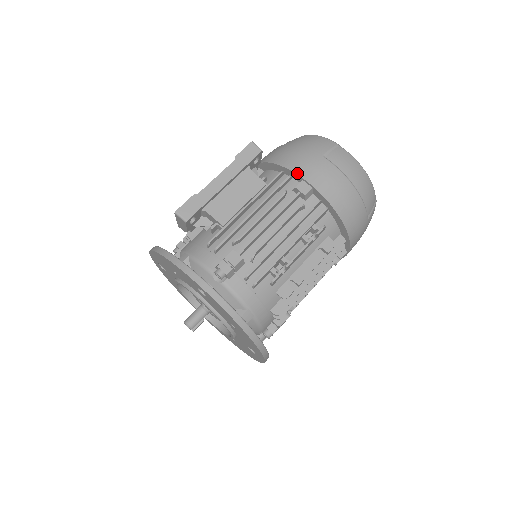
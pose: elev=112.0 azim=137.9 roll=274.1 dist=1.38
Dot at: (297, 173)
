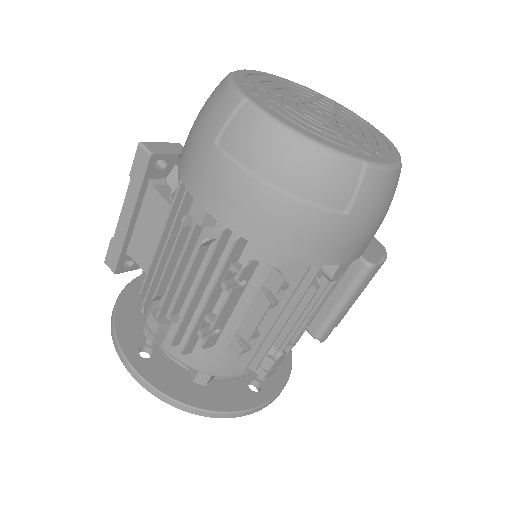
Dot at: (187, 188)
